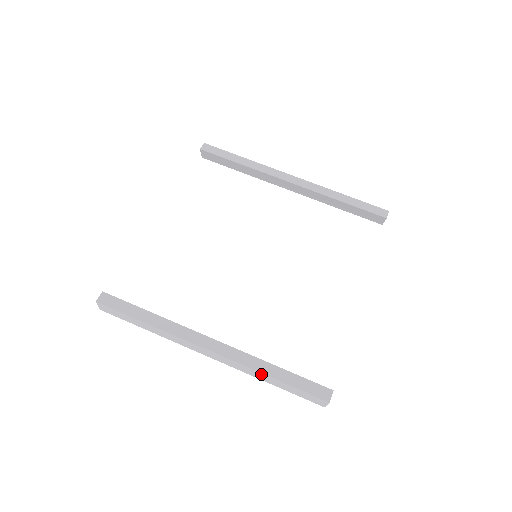
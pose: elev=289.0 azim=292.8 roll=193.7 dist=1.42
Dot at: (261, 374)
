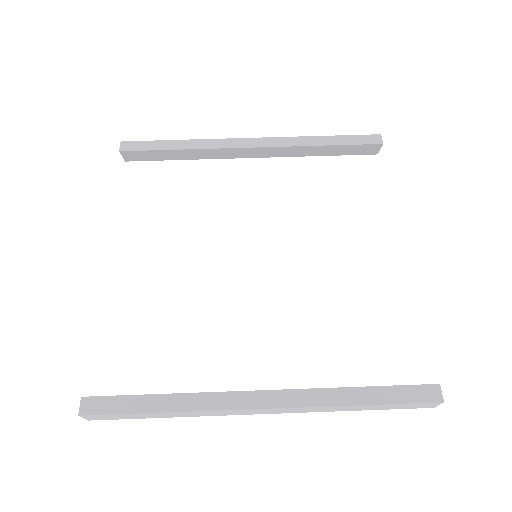
Dot at: (343, 407)
